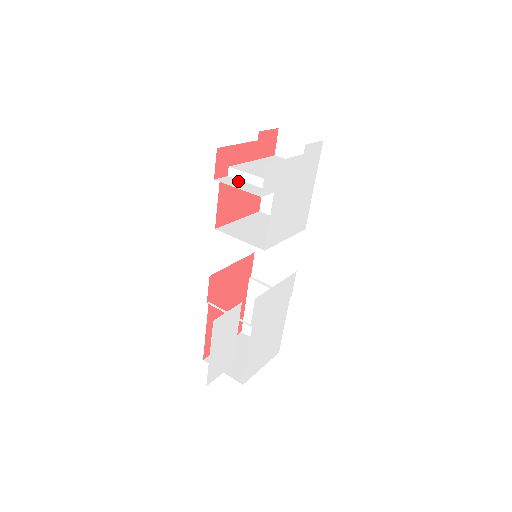
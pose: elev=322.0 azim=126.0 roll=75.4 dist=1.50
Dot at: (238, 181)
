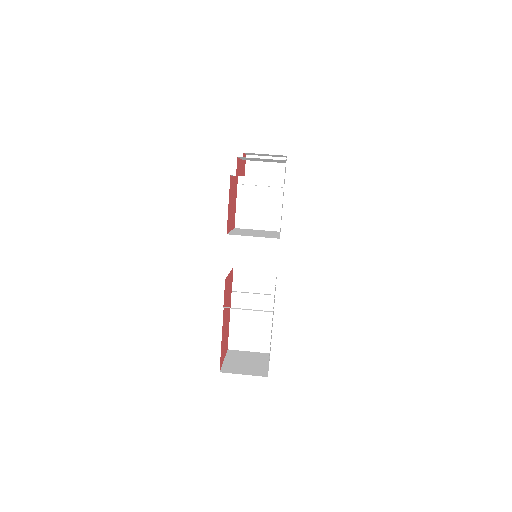
Dot at: occluded
